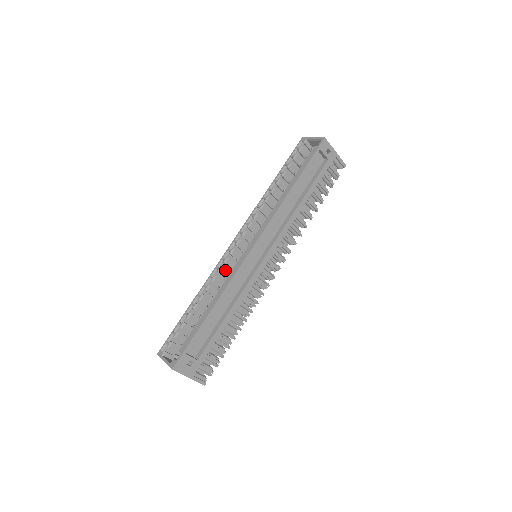
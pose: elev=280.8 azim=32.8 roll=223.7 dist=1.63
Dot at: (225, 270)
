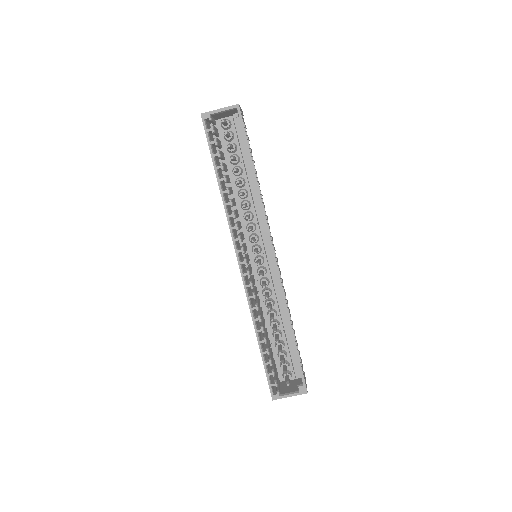
Dot at: (255, 292)
